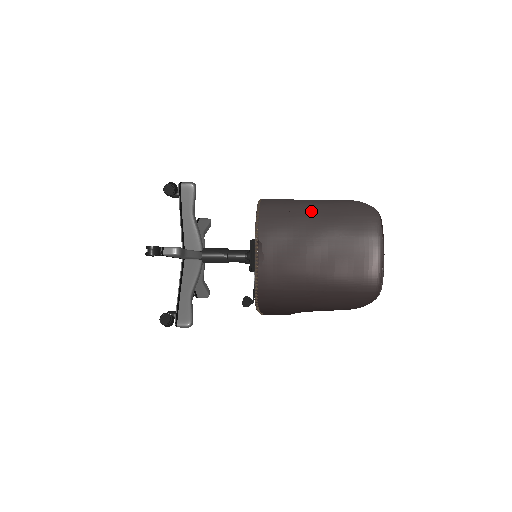
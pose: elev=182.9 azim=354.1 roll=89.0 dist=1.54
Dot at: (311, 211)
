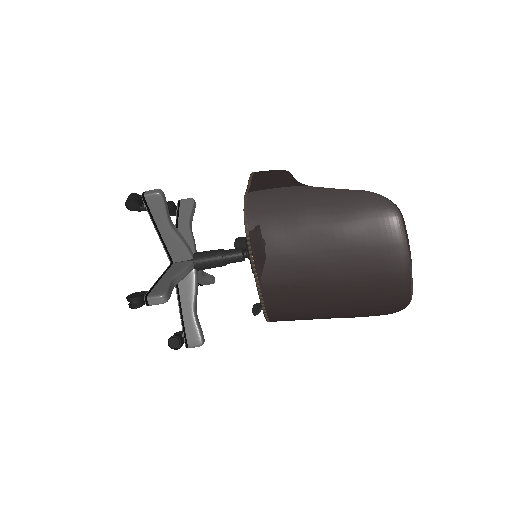
Dot at: (312, 217)
